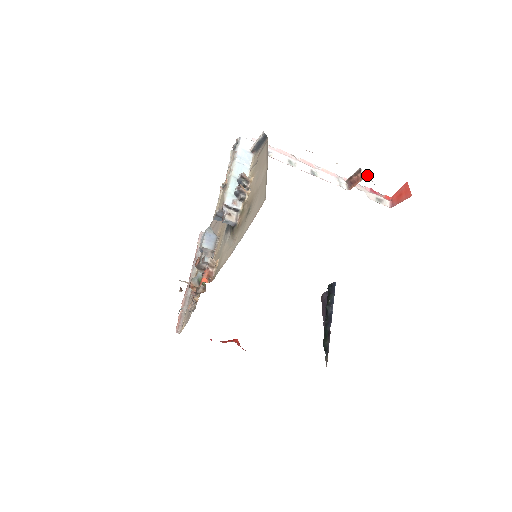
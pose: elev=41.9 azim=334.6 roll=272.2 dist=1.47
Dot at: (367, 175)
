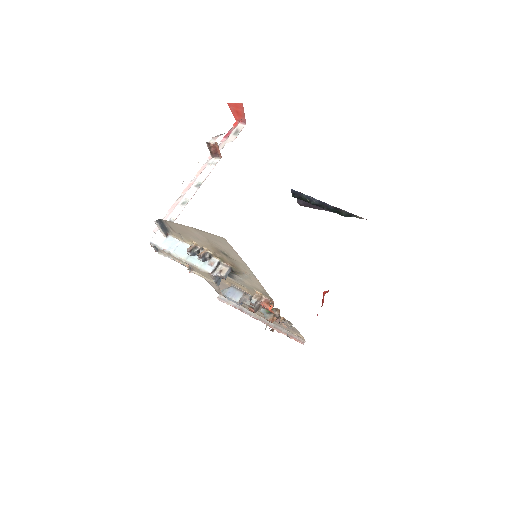
Dot at: (214, 138)
